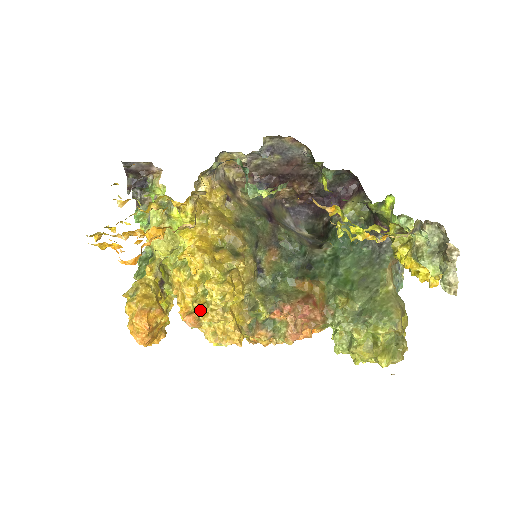
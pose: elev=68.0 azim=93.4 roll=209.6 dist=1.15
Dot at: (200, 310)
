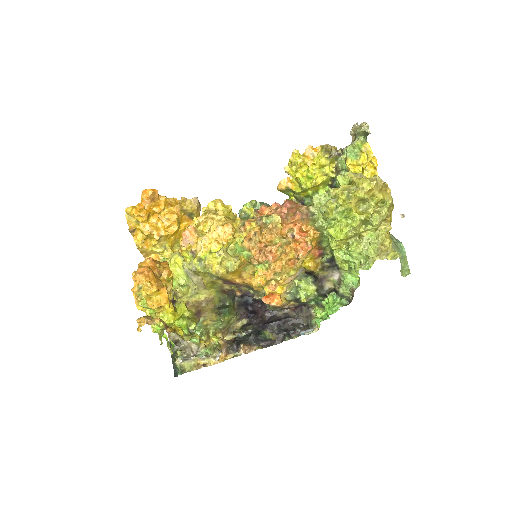
Dot at: occluded
